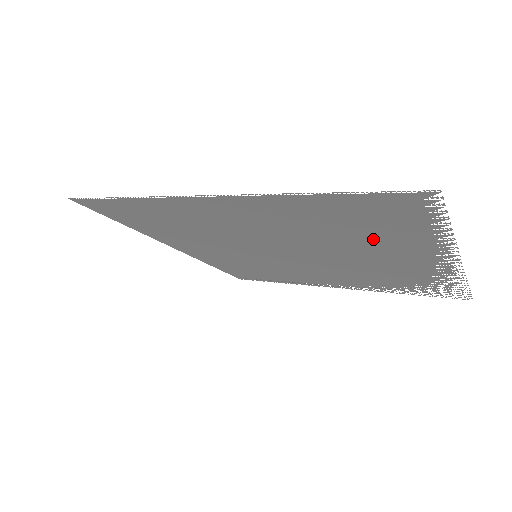
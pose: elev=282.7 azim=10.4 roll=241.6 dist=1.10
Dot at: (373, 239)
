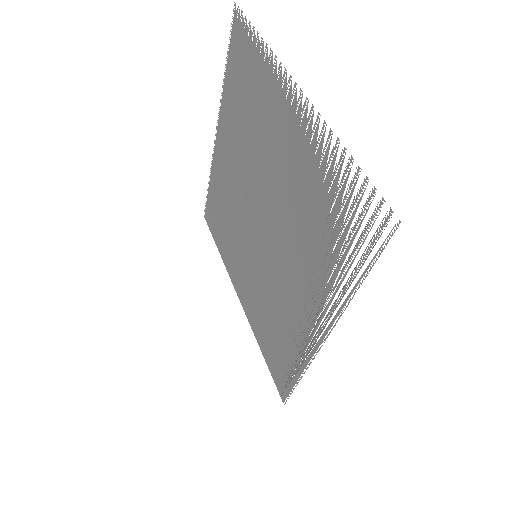
Dot at: (255, 105)
